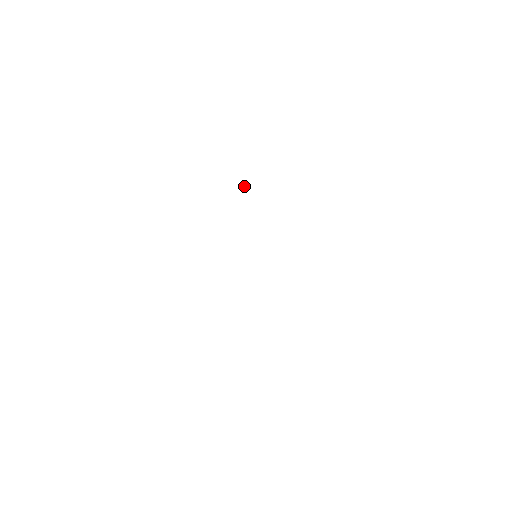
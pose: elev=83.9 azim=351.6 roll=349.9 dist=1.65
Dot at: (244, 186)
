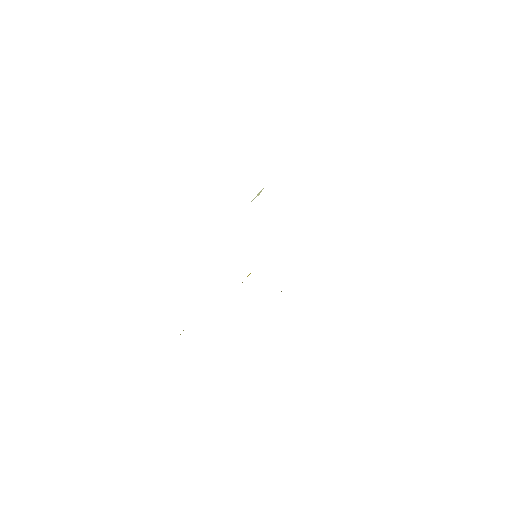
Dot at: (257, 195)
